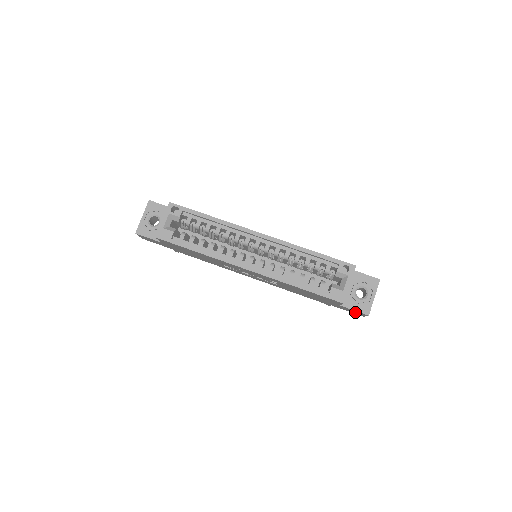
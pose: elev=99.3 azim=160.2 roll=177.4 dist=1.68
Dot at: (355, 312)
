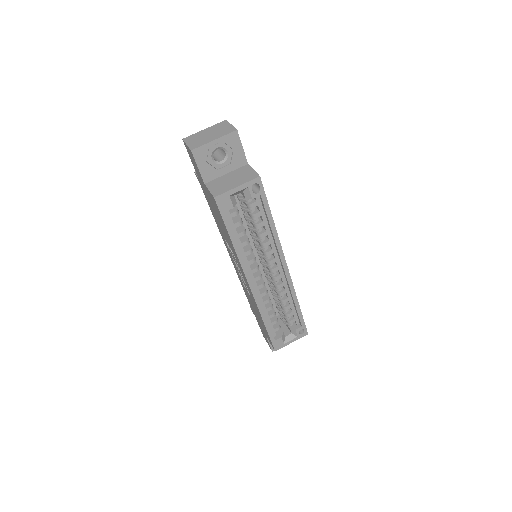
Dot at: (265, 337)
